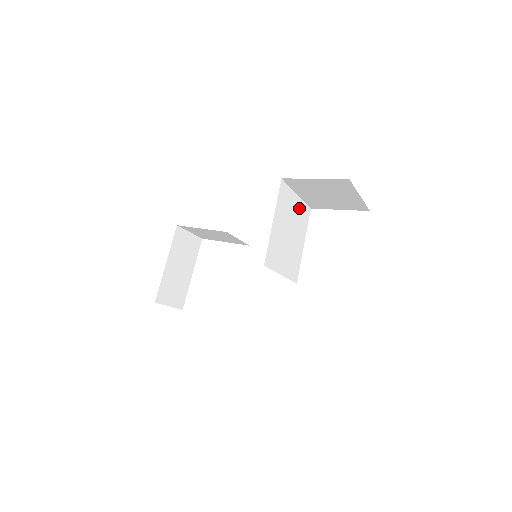
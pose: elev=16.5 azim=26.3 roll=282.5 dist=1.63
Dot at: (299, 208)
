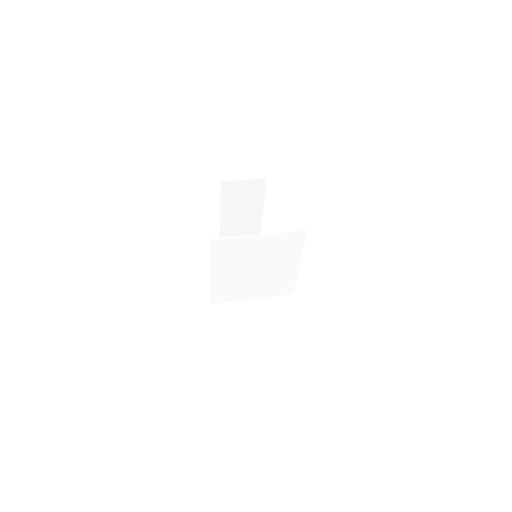
Dot at: (272, 242)
